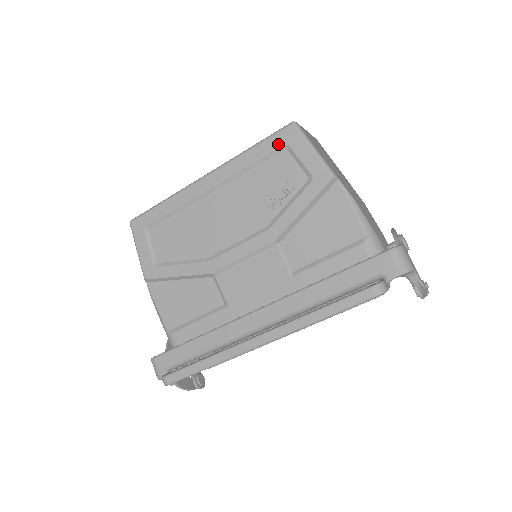
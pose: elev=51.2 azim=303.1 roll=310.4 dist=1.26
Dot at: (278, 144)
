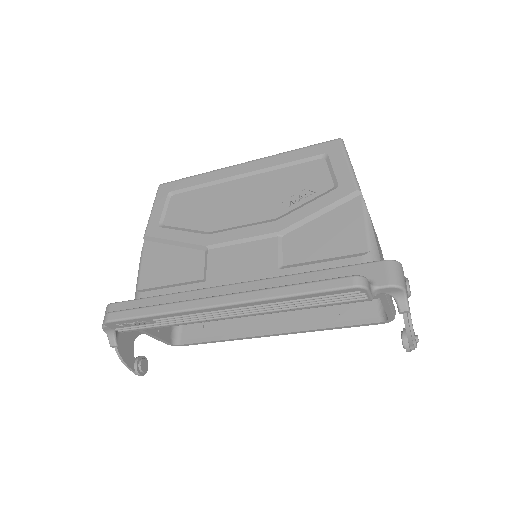
Dot at: (319, 152)
